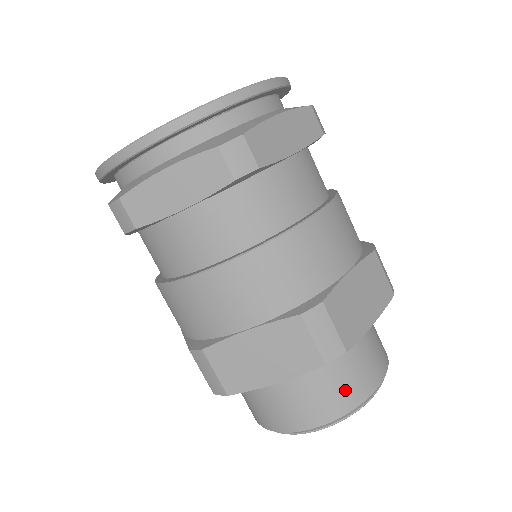
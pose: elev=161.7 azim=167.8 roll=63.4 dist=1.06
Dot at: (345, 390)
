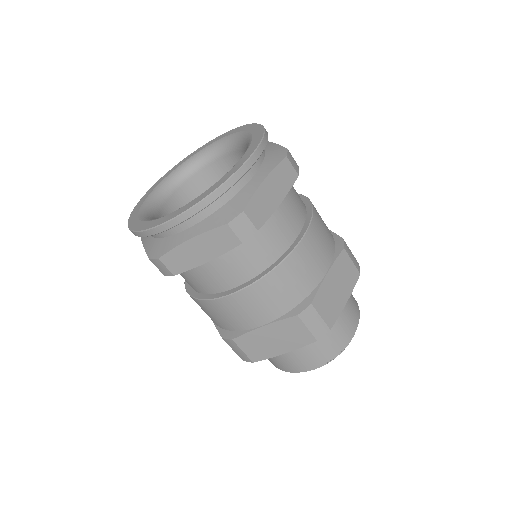
Dot at: (353, 300)
